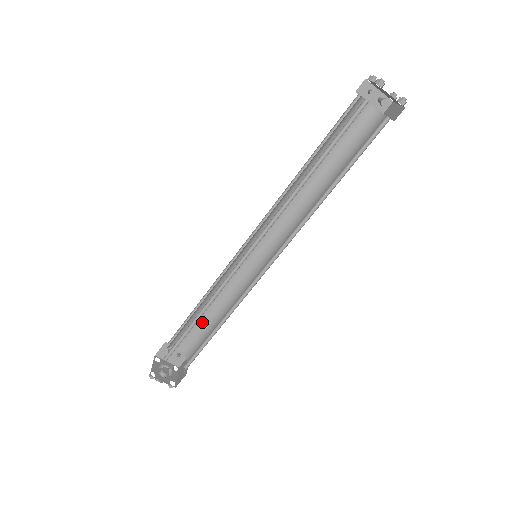
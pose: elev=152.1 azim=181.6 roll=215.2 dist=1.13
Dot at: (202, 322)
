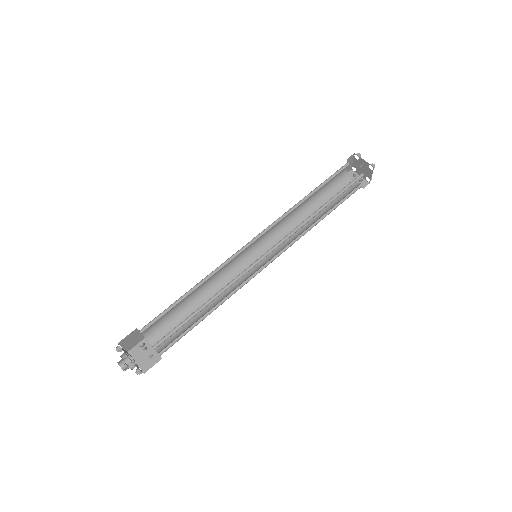
Dot at: (189, 321)
